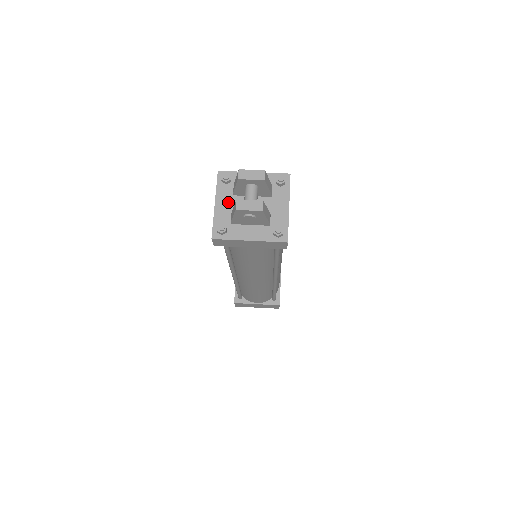
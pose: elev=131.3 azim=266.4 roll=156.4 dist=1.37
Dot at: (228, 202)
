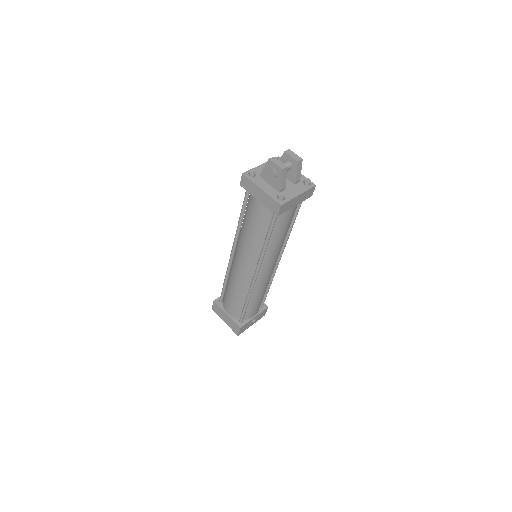
Dot at: occluded
